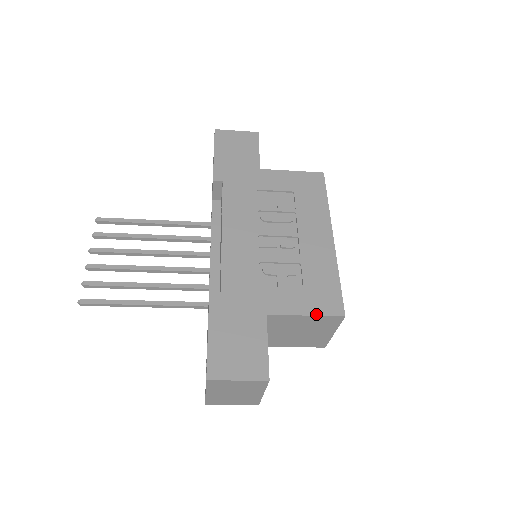
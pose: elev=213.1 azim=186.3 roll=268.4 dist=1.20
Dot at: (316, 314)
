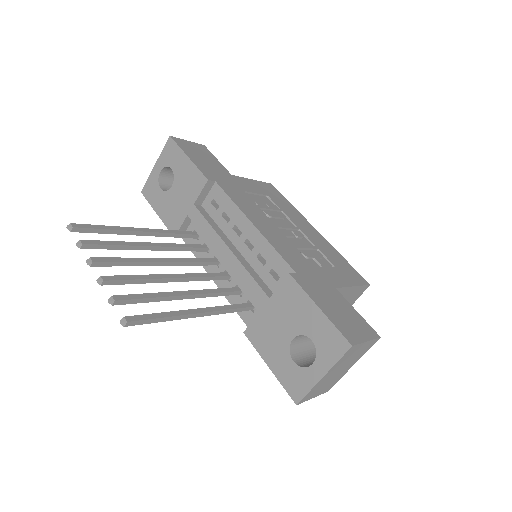
Dot at: (357, 285)
